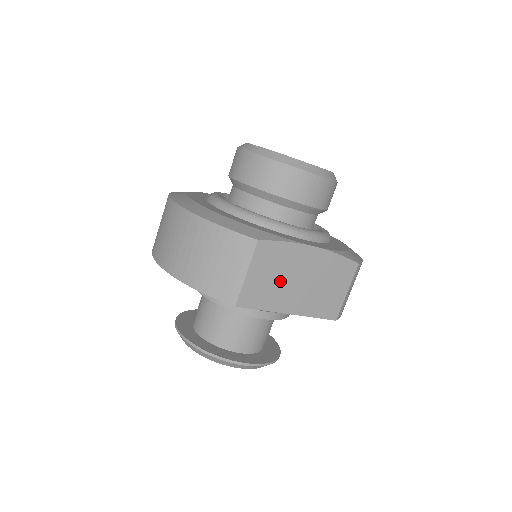
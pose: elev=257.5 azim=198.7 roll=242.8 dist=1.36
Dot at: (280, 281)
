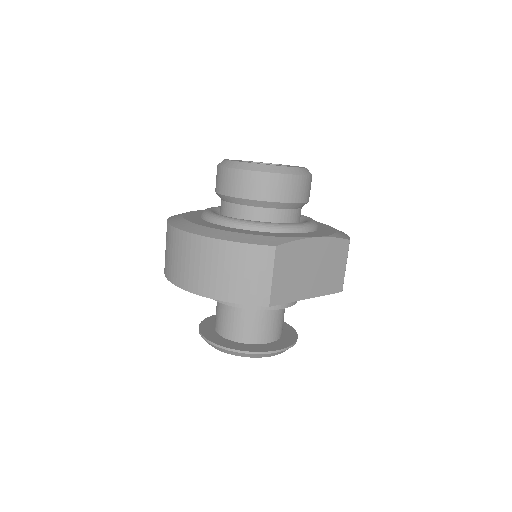
Dot at: (297, 274)
